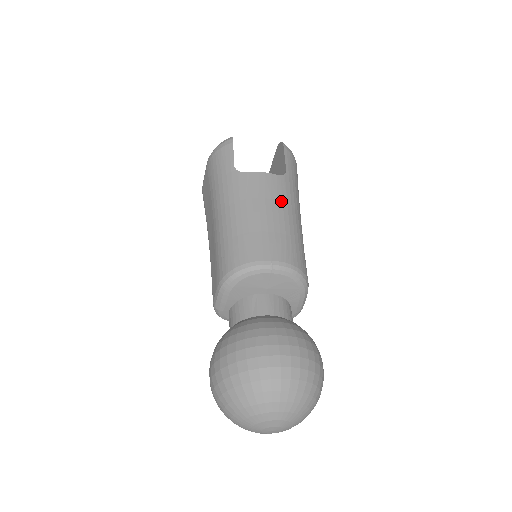
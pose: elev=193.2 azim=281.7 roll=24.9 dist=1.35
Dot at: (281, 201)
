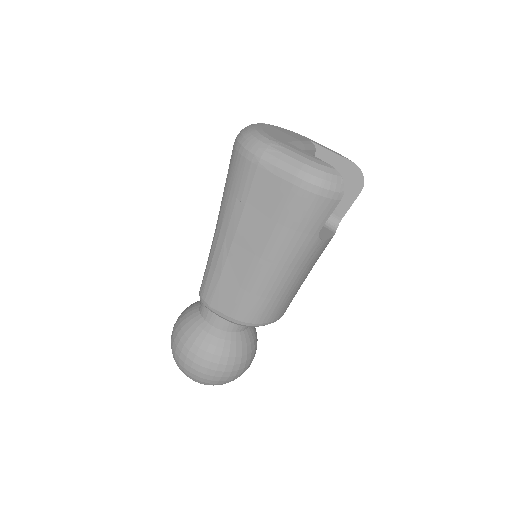
Dot at: occluded
